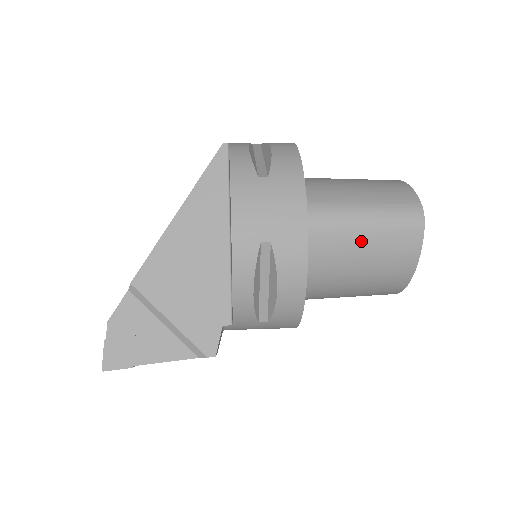
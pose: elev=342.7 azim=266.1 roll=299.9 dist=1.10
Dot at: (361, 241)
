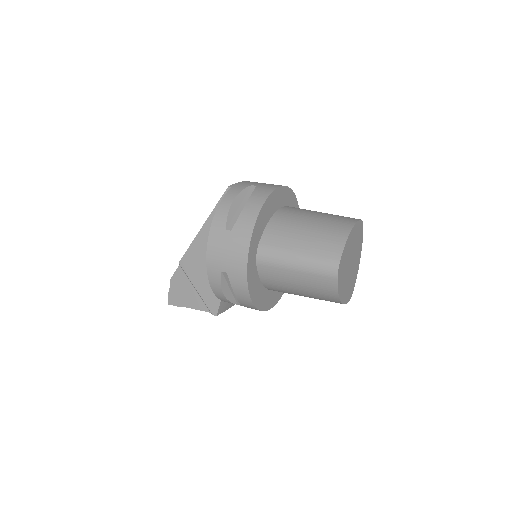
Dot at: (294, 277)
